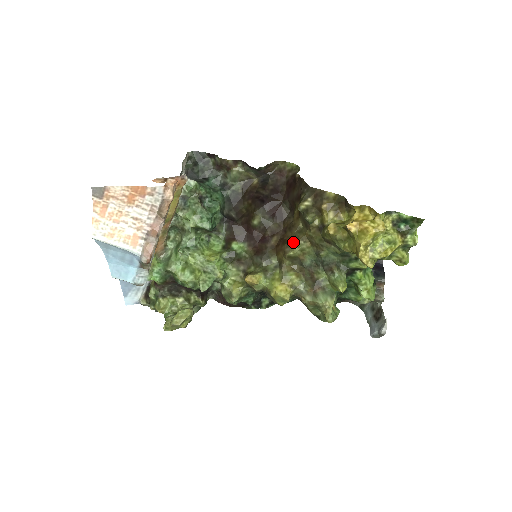
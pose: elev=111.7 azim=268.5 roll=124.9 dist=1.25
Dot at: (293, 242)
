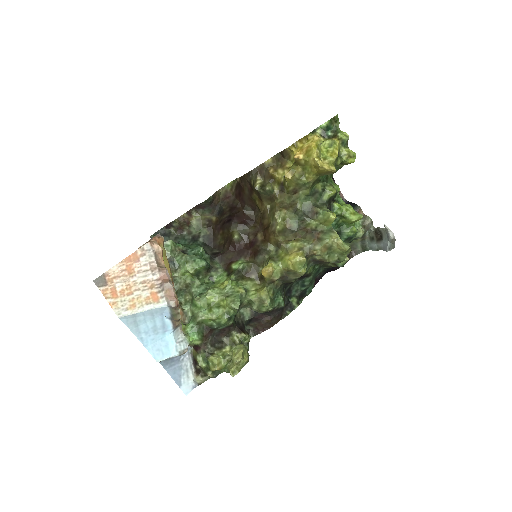
Dot at: (273, 220)
